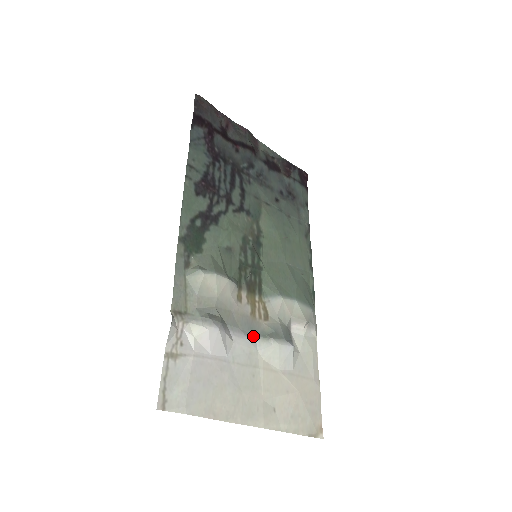
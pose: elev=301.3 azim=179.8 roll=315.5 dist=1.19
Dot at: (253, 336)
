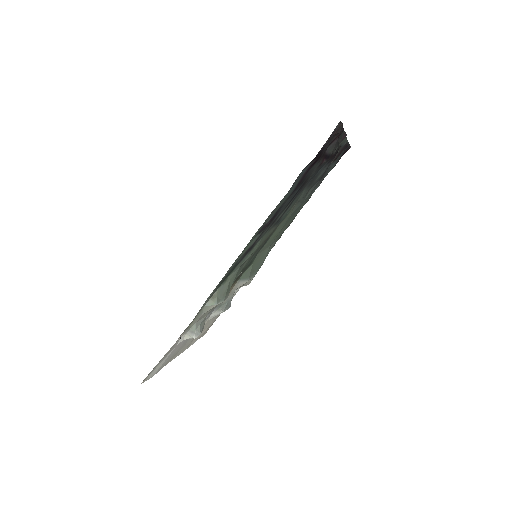
Dot at: (213, 310)
